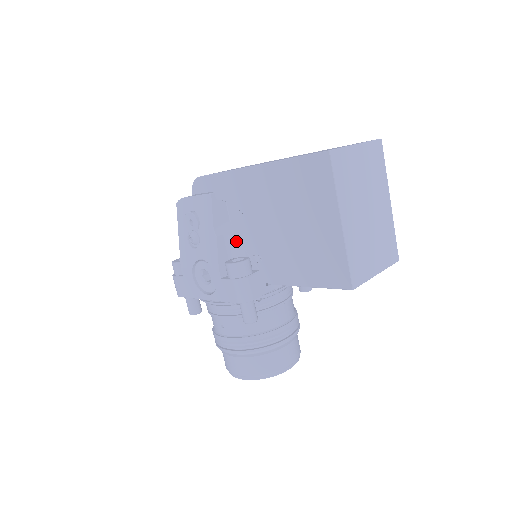
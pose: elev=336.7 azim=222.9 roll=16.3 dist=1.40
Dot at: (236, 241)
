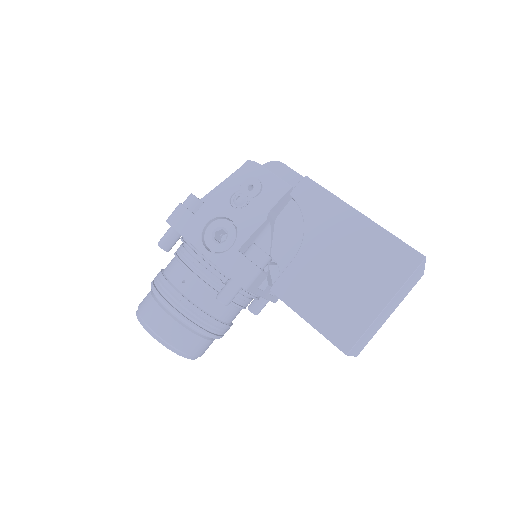
Dot at: (270, 235)
